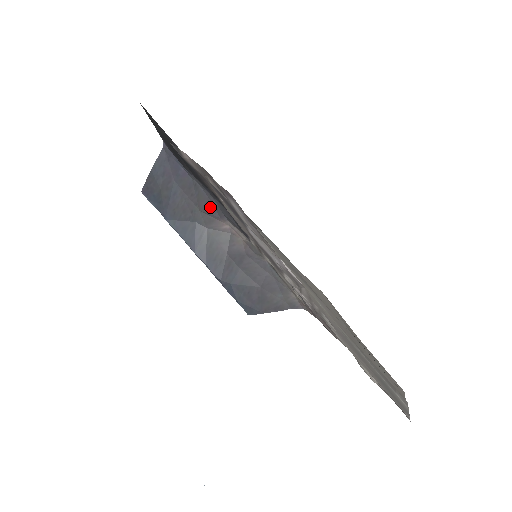
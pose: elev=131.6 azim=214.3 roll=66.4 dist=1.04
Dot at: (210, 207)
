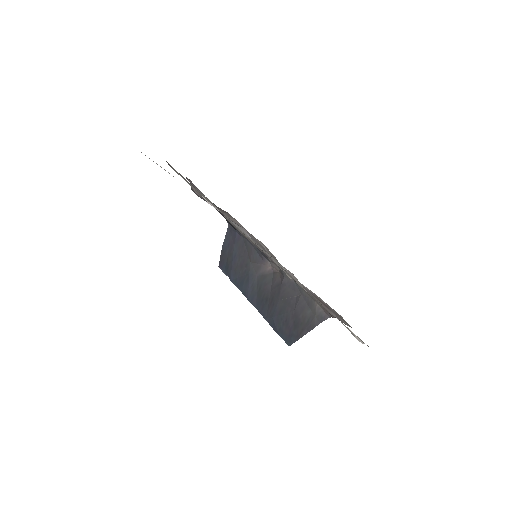
Dot at: (256, 255)
